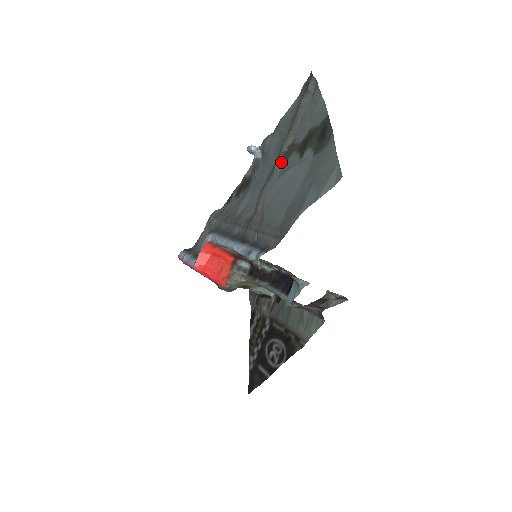
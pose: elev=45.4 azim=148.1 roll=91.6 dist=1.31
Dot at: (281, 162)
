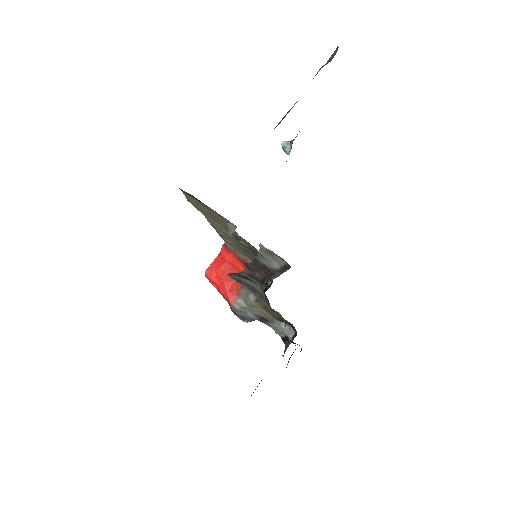
Dot at: (277, 125)
